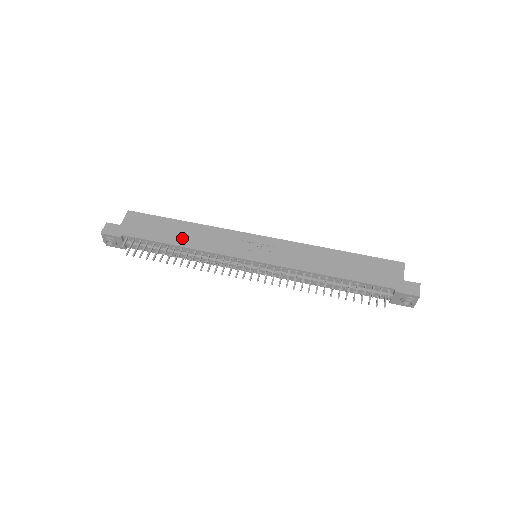
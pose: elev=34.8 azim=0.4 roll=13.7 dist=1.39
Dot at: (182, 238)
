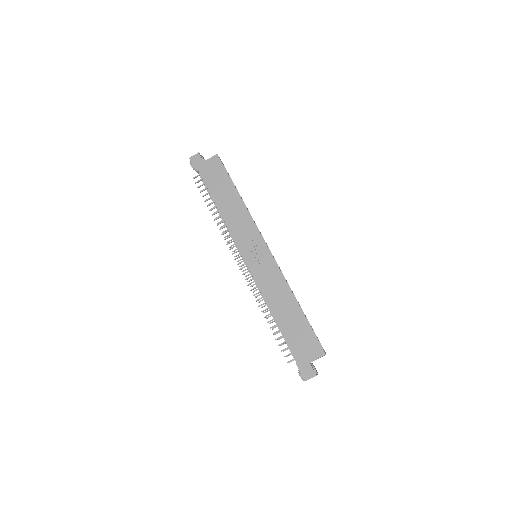
Dot at: (225, 204)
